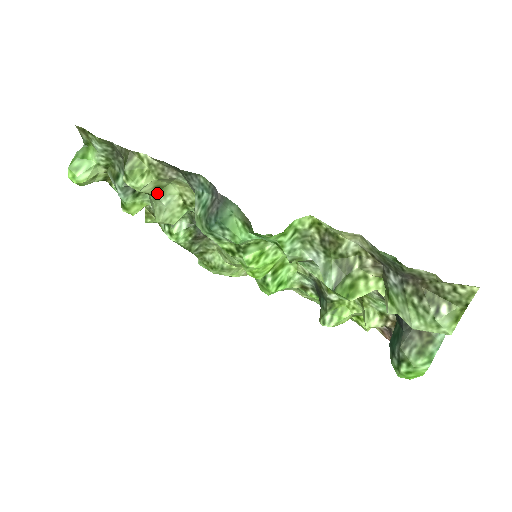
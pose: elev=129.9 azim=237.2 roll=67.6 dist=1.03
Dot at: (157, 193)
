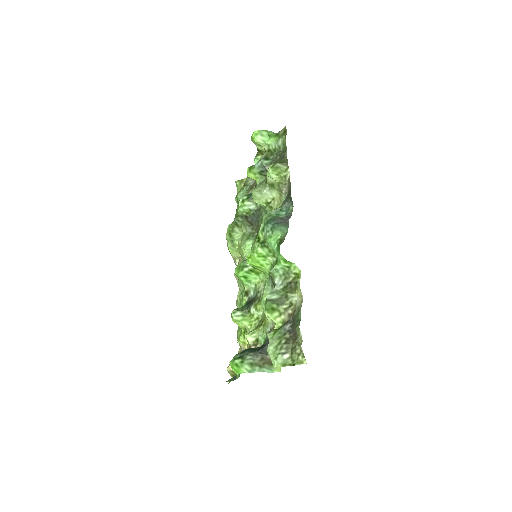
Dot at: (269, 185)
